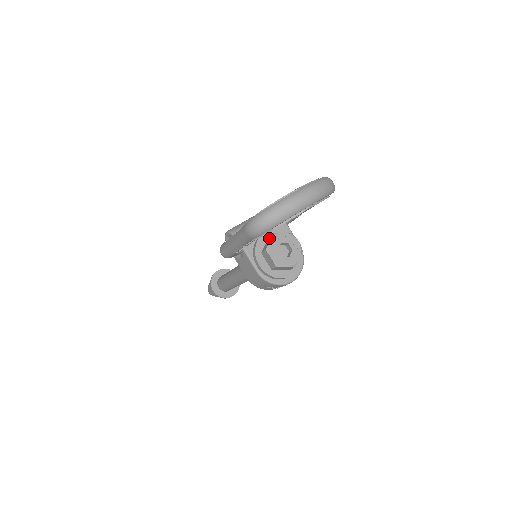
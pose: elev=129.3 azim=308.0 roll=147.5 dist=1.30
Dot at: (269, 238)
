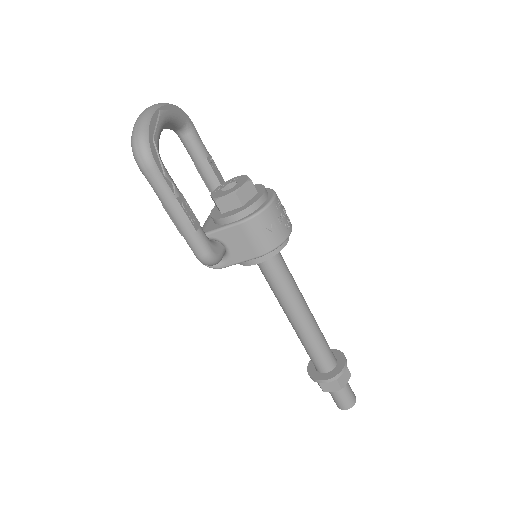
Dot at: occluded
